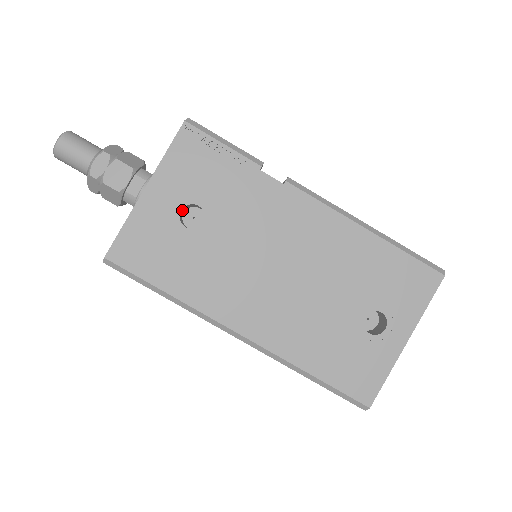
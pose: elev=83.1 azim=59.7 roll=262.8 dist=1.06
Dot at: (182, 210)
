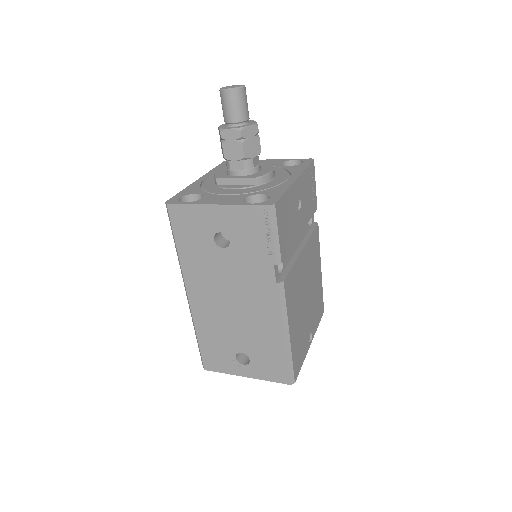
Dot at: (223, 230)
